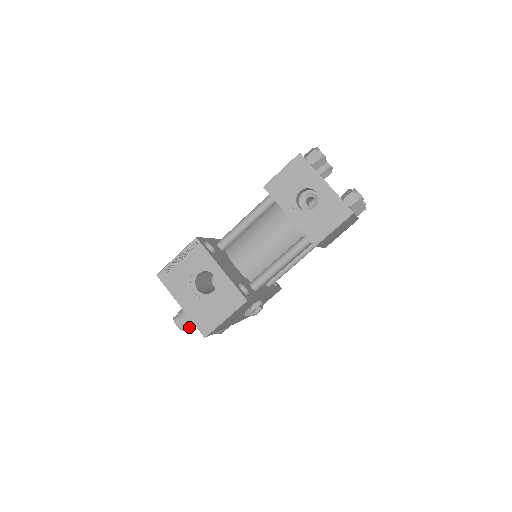
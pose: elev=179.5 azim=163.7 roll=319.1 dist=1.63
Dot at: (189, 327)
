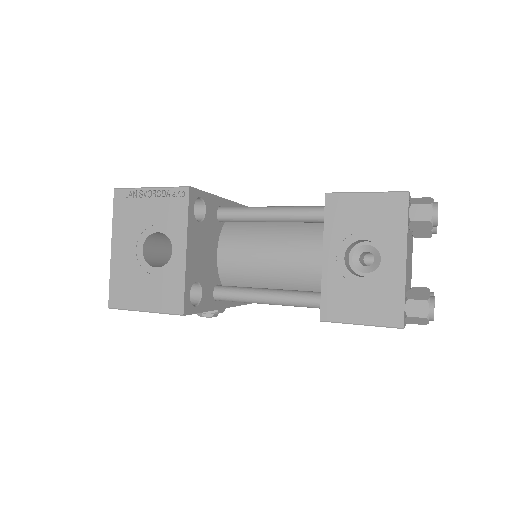
Dot at: occluded
